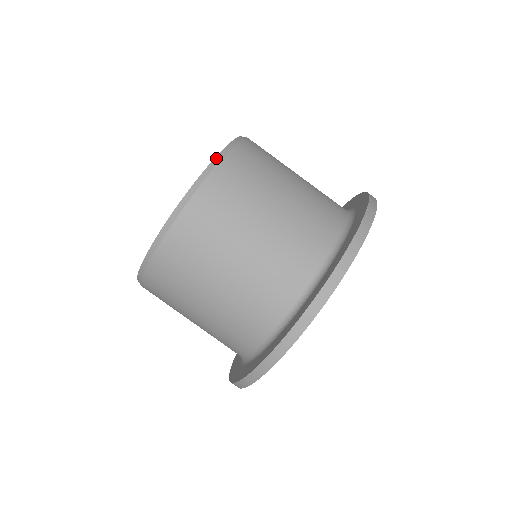
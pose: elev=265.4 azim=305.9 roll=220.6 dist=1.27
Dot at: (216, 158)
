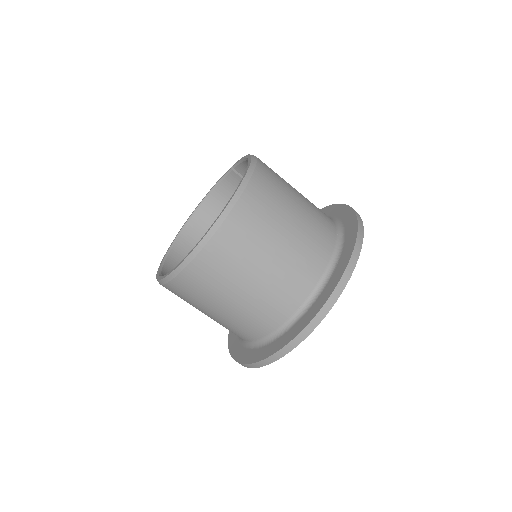
Dot at: (238, 190)
